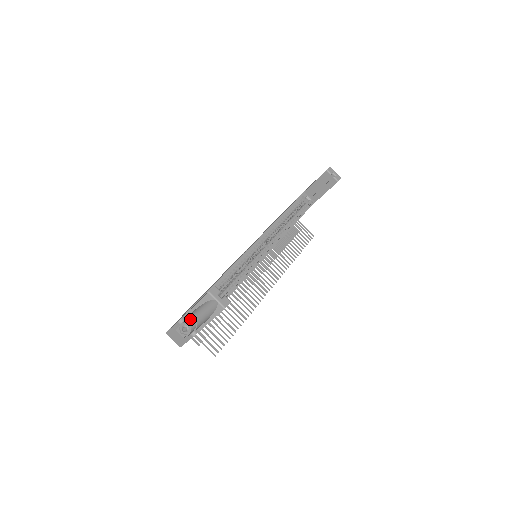
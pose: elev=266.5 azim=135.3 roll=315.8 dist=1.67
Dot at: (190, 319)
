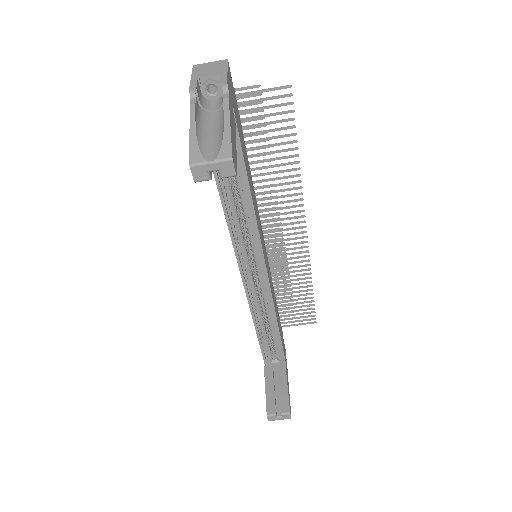
Dot at: occluded
